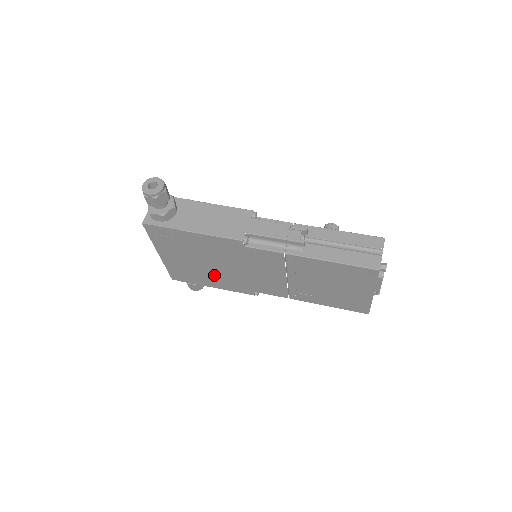
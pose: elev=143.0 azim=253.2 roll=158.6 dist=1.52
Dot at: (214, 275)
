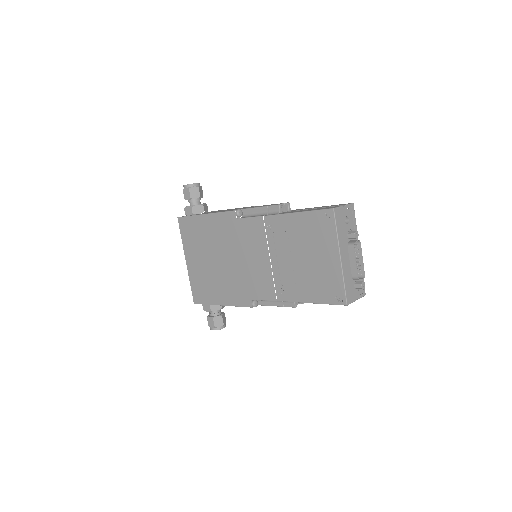
Dot at: (221, 280)
